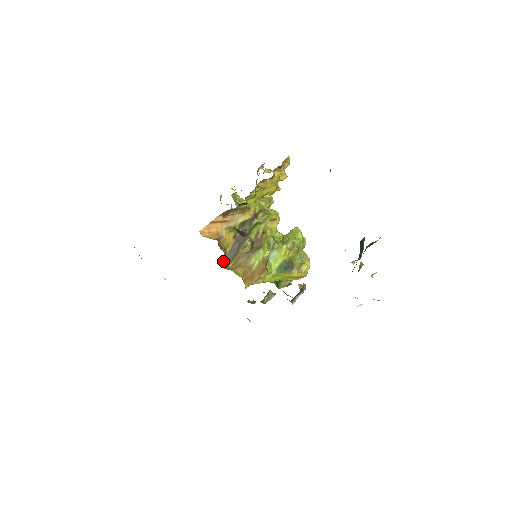
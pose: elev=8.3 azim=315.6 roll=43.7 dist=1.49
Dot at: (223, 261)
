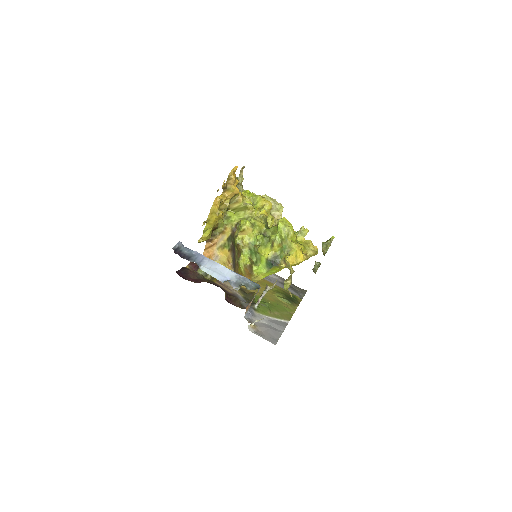
Dot at: (232, 269)
